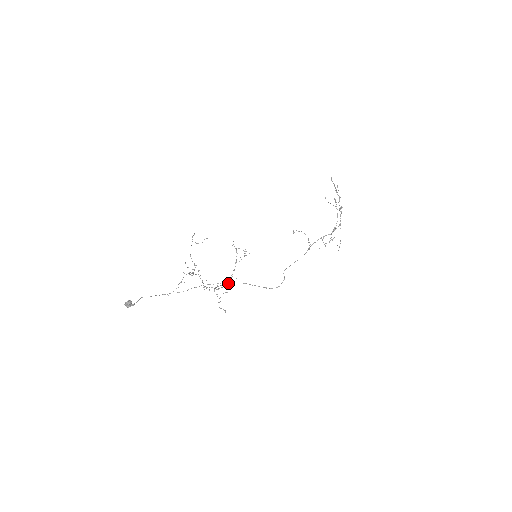
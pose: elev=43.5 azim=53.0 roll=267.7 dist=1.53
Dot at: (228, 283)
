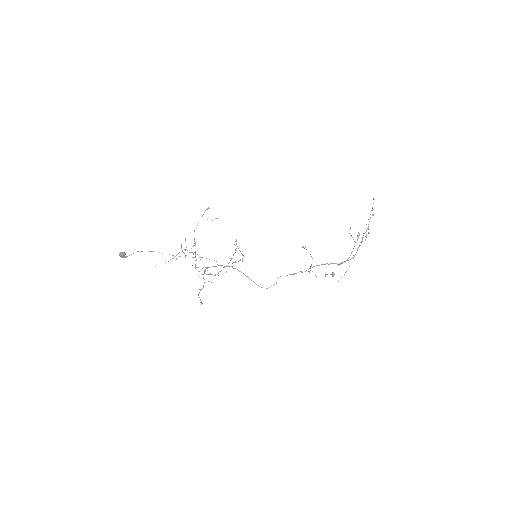
Dot at: (218, 273)
